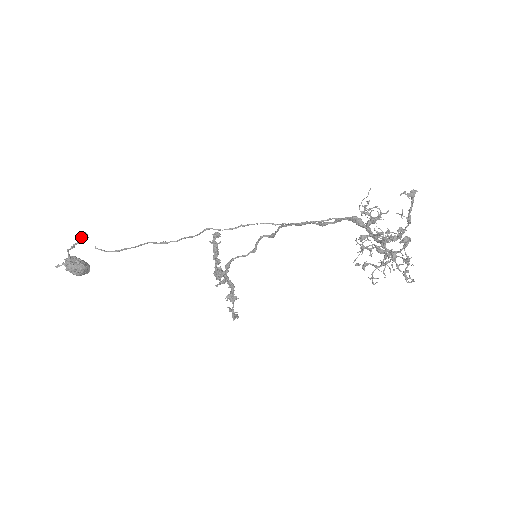
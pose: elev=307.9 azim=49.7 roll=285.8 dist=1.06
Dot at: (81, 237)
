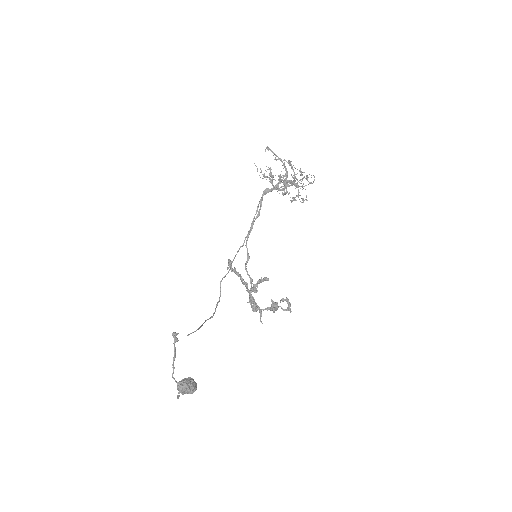
Dot at: occluded
